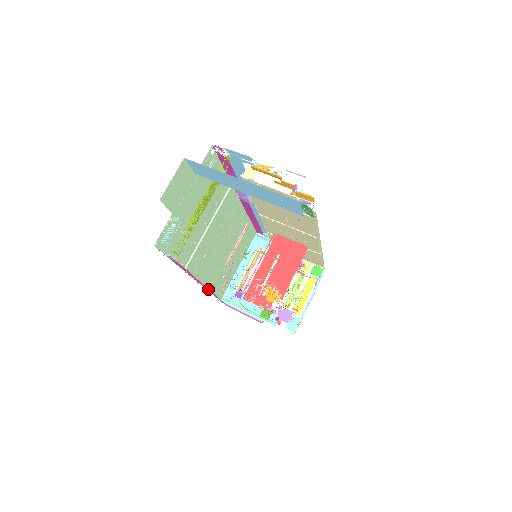
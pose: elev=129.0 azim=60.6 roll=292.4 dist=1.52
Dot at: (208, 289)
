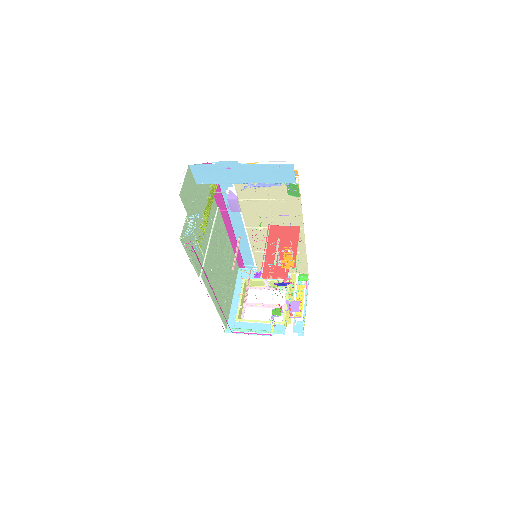
Dot at: (219, 305)
